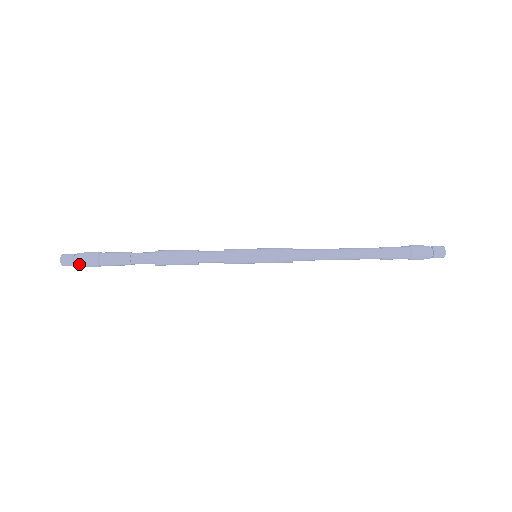
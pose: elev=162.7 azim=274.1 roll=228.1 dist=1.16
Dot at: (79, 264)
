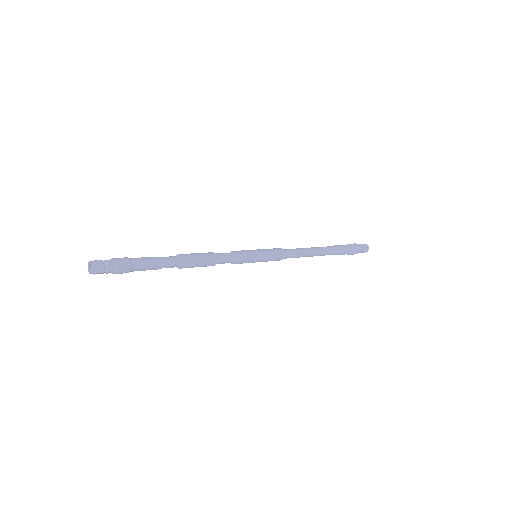
Dot at: (110, 263)
